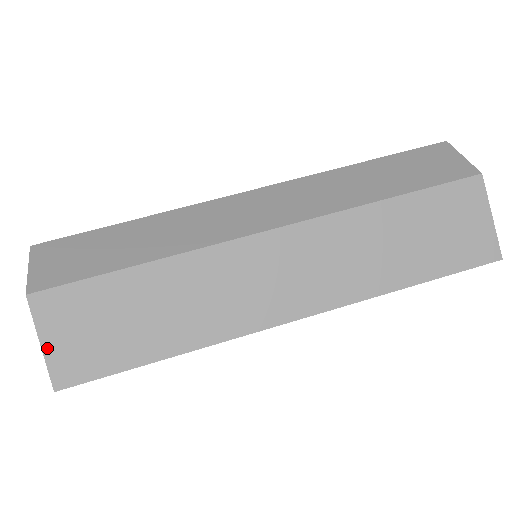
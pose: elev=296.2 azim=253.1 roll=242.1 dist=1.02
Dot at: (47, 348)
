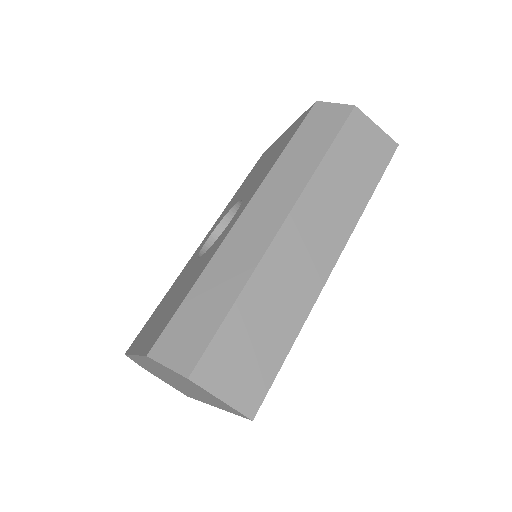
Dot at: (227, 399)
